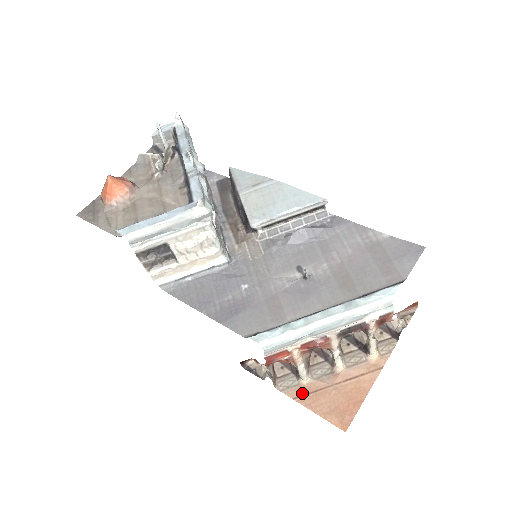
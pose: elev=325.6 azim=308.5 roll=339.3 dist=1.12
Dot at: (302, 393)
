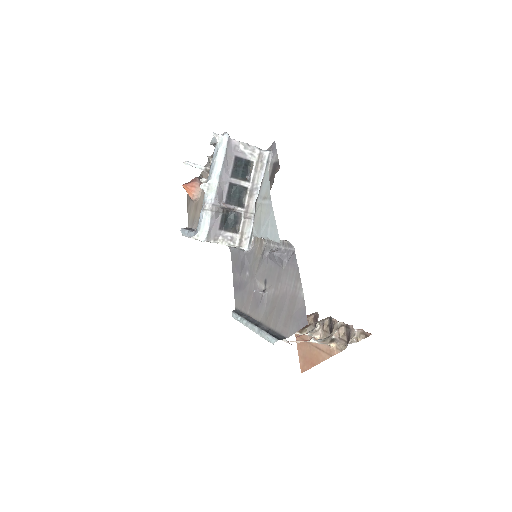
Dot at: occluded
